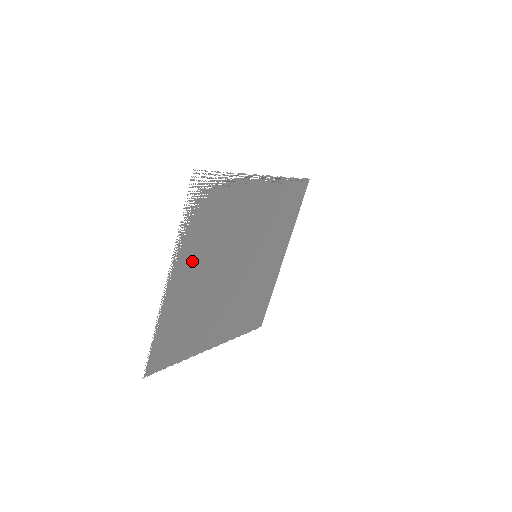
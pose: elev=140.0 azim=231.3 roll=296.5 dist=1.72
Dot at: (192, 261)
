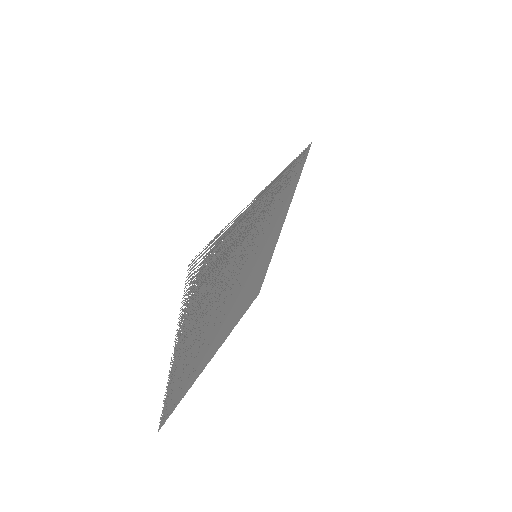
Dot at: (194, 325)
